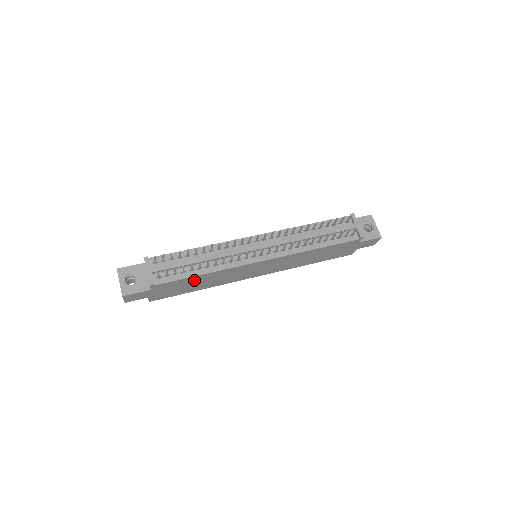
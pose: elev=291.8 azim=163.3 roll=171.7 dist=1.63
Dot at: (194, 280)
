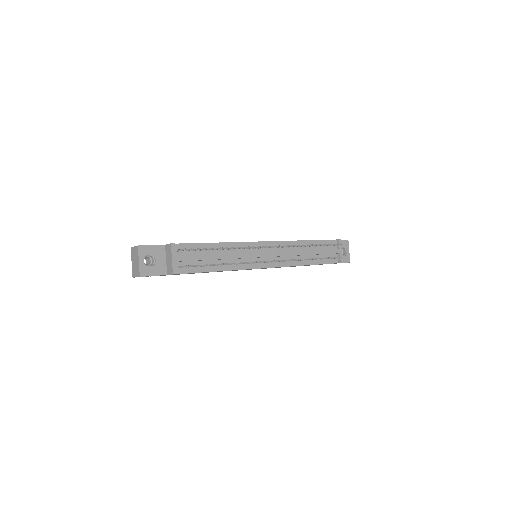
Dot at: occluded
